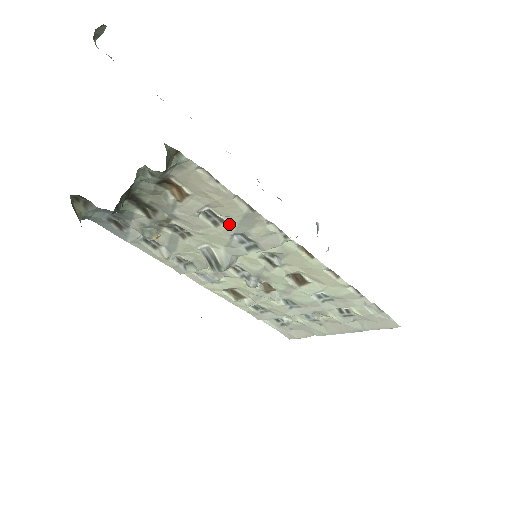
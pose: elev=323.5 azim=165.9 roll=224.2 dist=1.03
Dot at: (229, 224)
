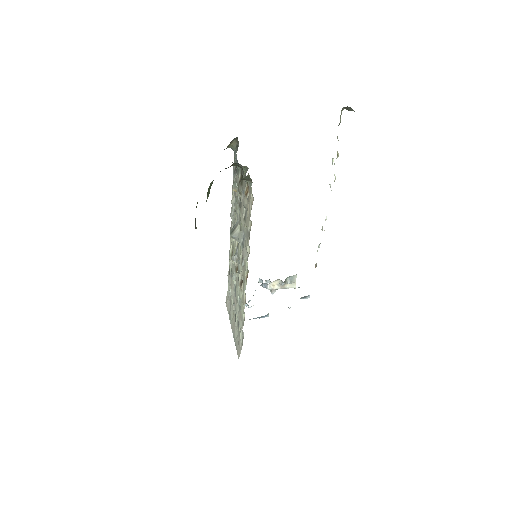
Dot at: (245, 226)
